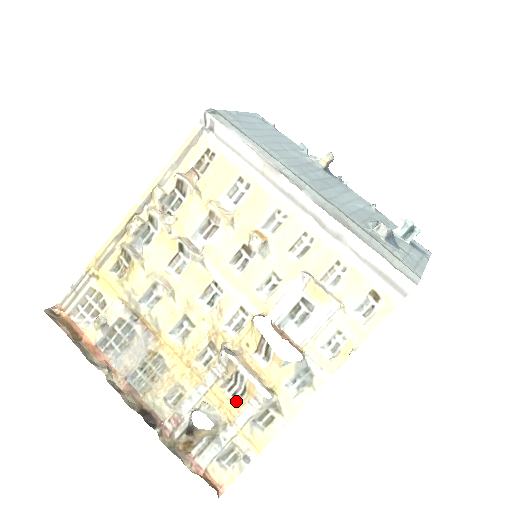
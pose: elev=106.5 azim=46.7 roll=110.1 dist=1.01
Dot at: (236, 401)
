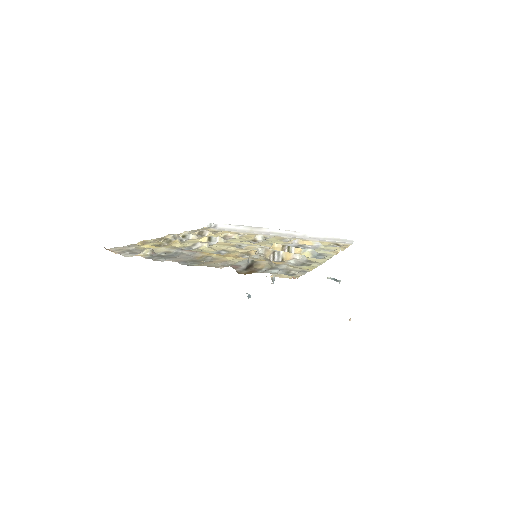
Dot at: (279, 262)
